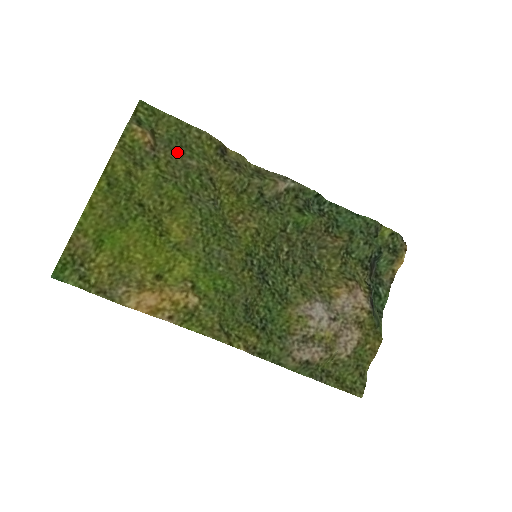
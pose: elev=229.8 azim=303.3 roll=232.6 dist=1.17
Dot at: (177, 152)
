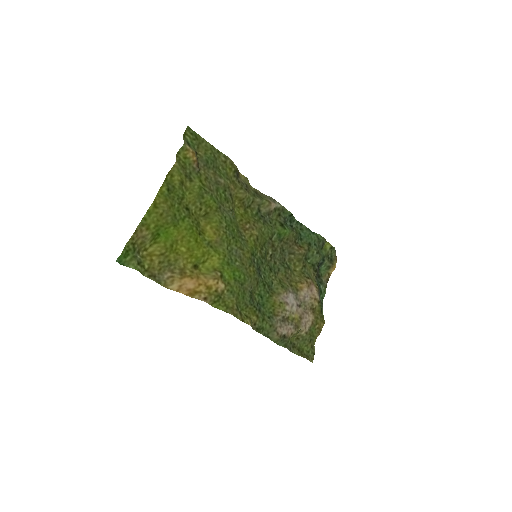
Dot at: (212, 171)
